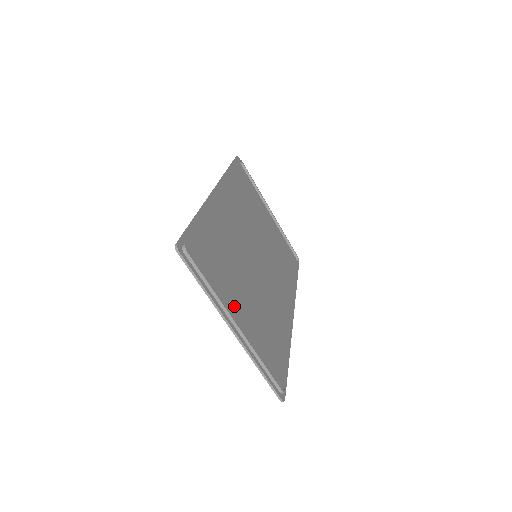
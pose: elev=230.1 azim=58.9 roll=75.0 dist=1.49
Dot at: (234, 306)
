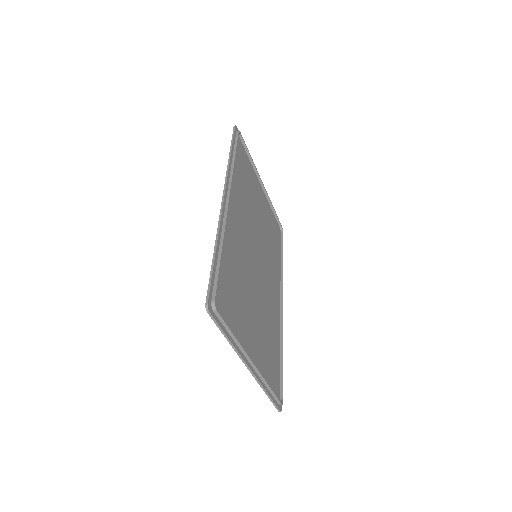
Dot at: (248, 338)
